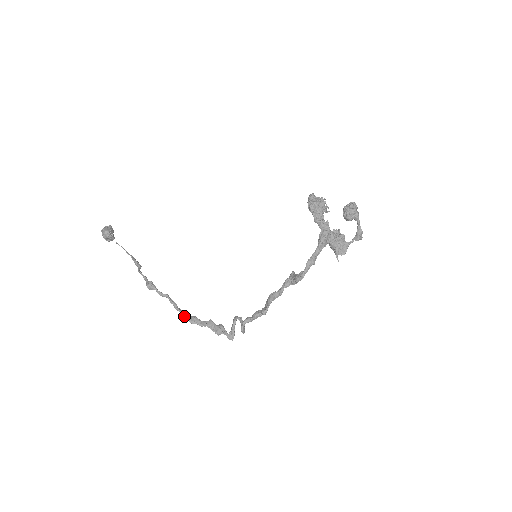
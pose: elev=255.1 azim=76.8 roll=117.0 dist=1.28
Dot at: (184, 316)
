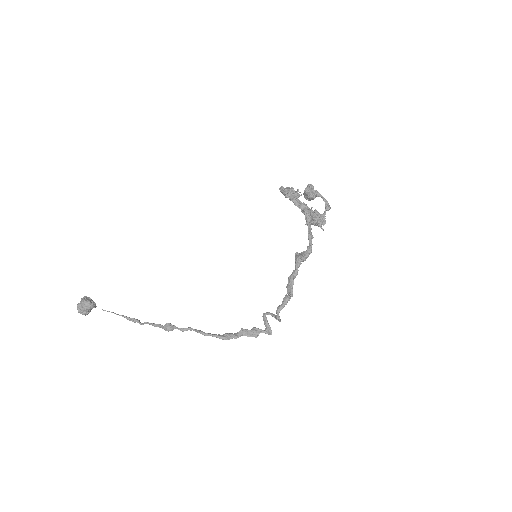
Dot at: (217, 337)
